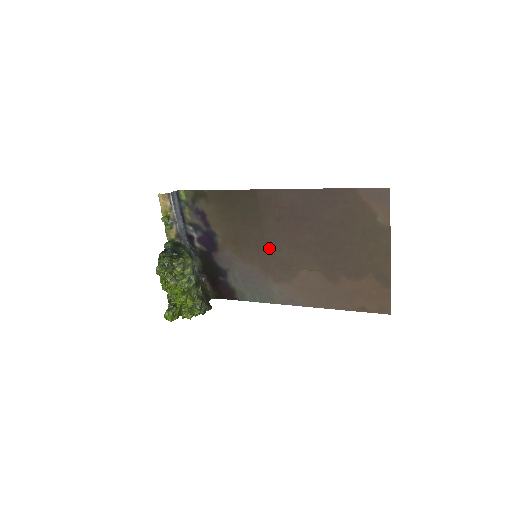
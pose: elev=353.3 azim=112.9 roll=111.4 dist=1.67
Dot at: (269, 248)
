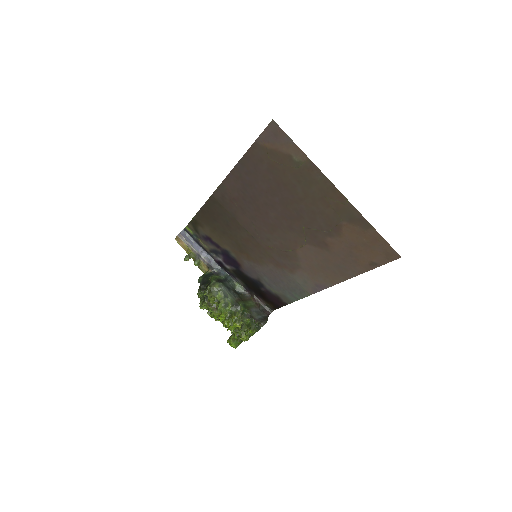
Dot at: (261, 242)
